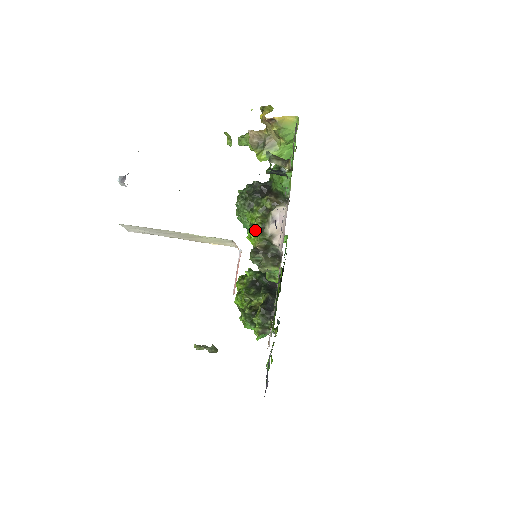
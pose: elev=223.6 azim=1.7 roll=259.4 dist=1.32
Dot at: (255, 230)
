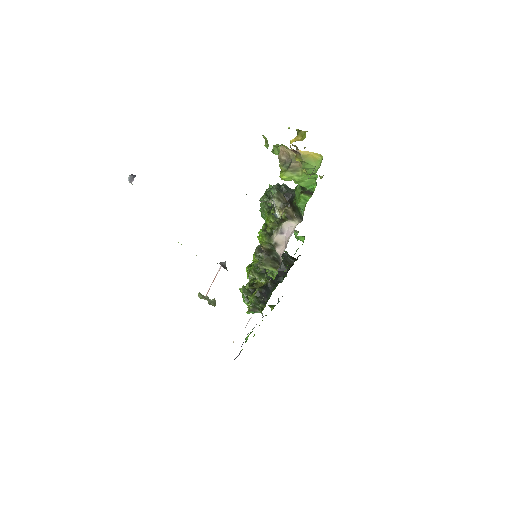
Dot at: (265, 231)
